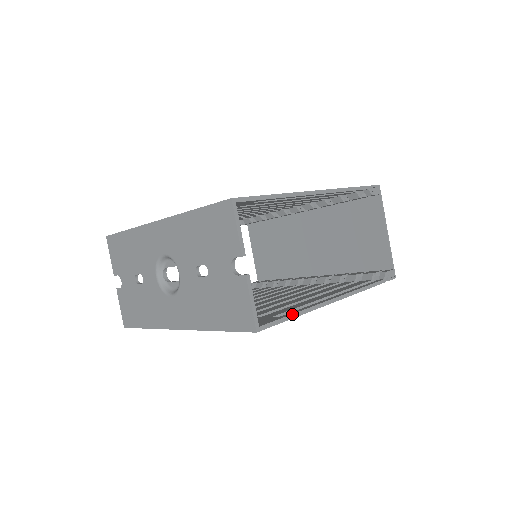
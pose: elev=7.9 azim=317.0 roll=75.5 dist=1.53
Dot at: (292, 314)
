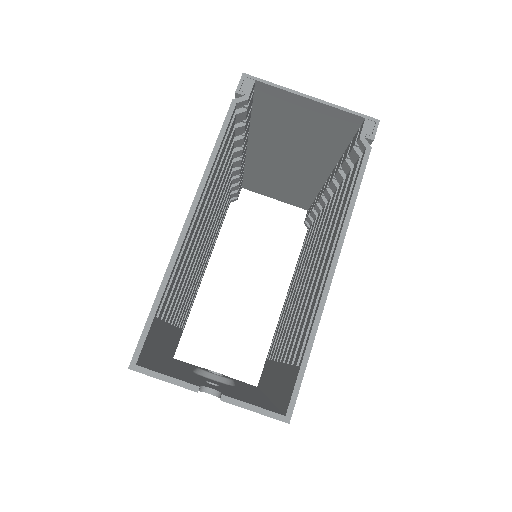
Dot at: (304, 354)
